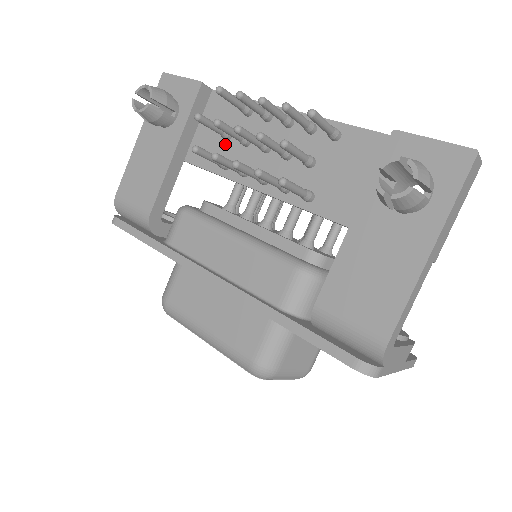
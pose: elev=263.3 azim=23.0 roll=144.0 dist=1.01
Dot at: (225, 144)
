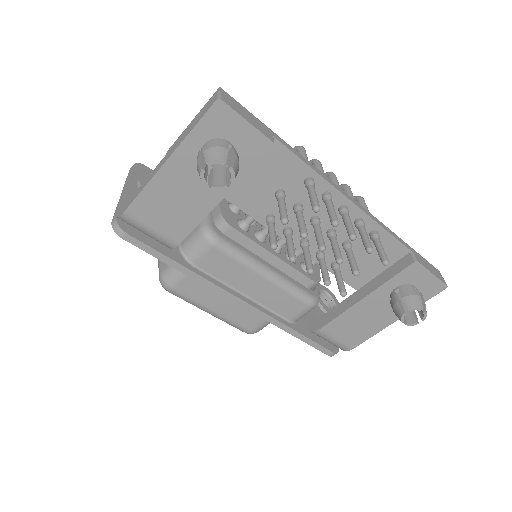
Dot at: (274, 199)
